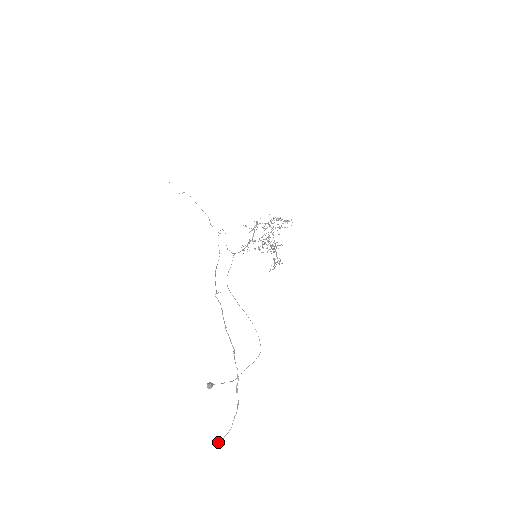
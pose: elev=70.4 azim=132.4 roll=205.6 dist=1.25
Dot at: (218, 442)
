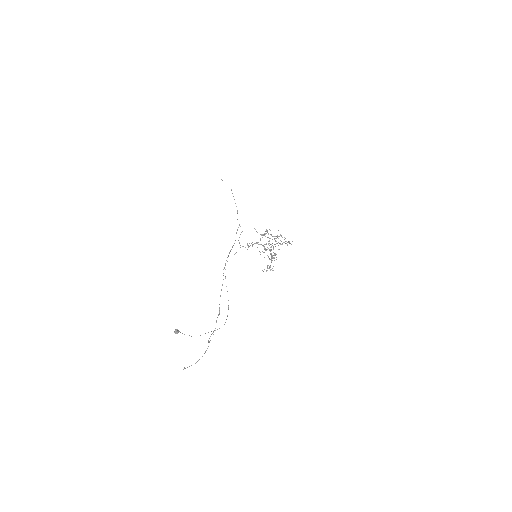
Dot at: (184, 368)
